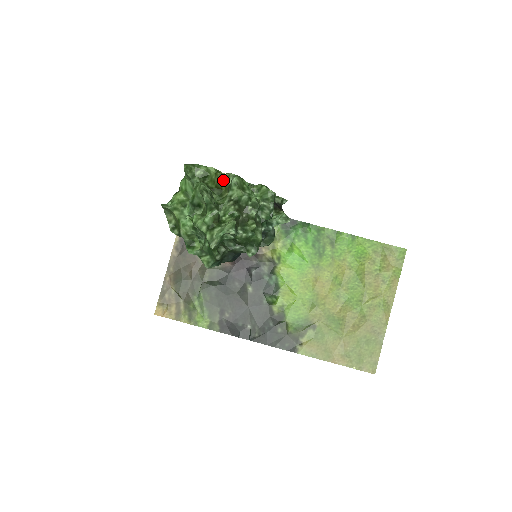
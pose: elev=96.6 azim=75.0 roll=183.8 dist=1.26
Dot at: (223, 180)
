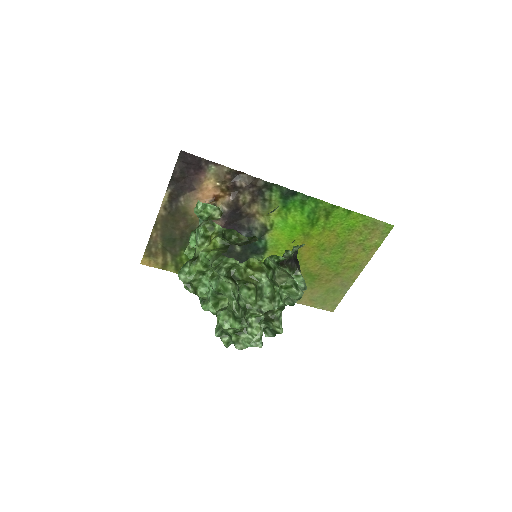
Dot at: (253, 281)
